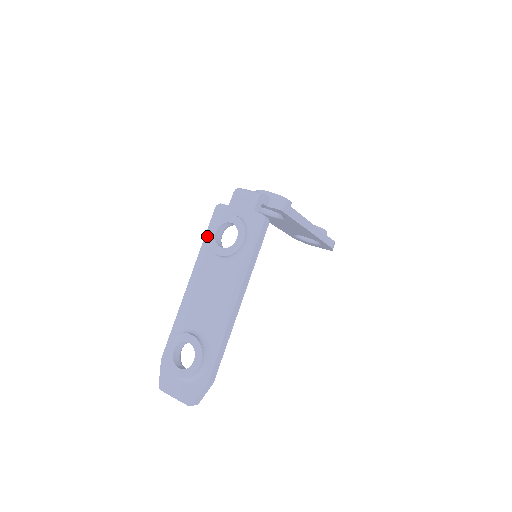
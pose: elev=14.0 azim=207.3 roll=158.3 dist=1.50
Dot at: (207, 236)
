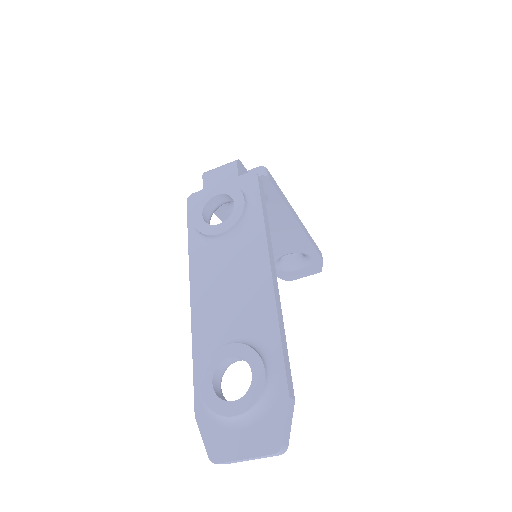
Dot at: (191, 233)
